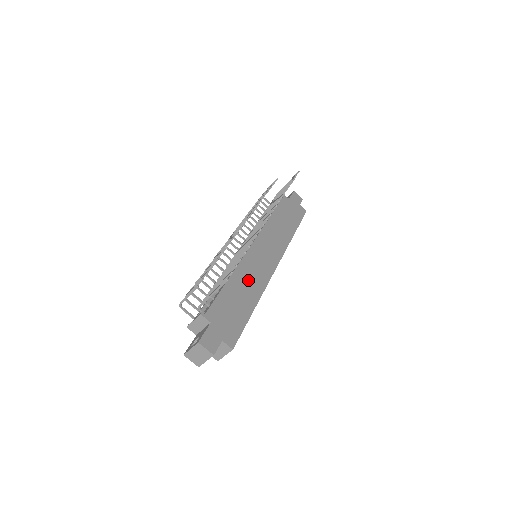
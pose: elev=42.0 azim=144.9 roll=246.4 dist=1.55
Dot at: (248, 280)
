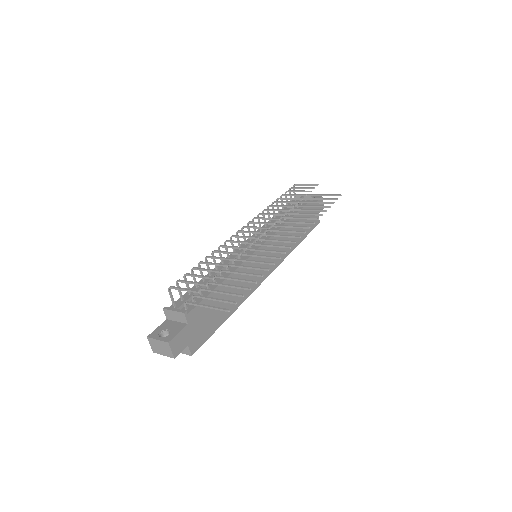
Dot at: occluded
